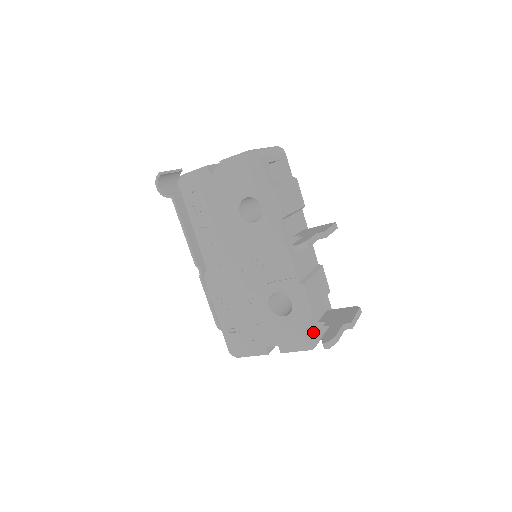
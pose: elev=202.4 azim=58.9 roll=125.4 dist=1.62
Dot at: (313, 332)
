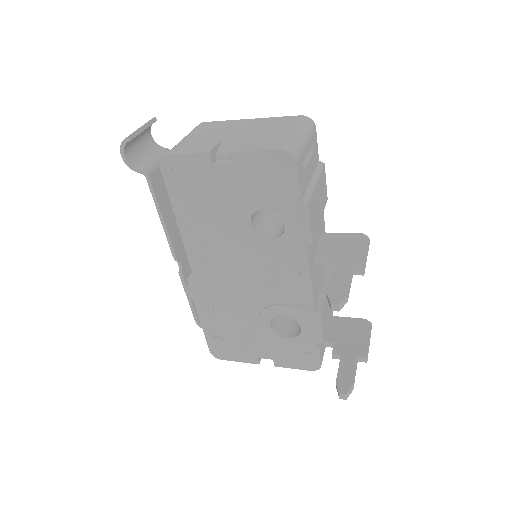
Dot at: (319, 357)
